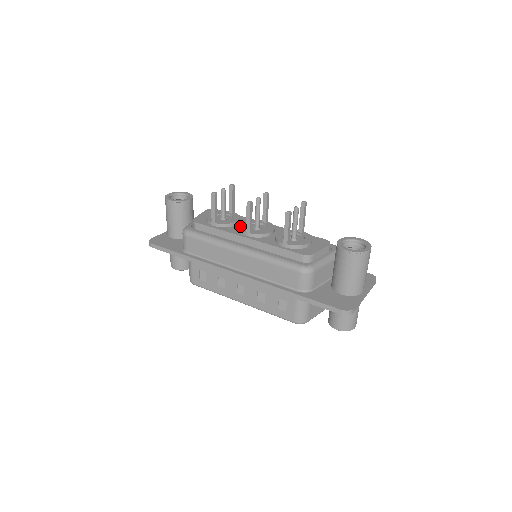
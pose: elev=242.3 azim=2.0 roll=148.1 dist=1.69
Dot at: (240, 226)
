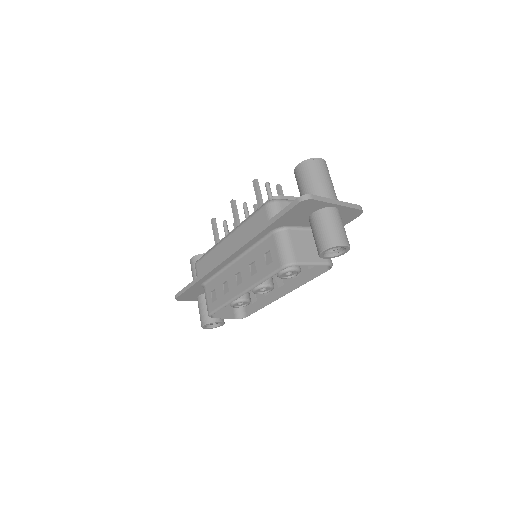
Dot at: occluded
